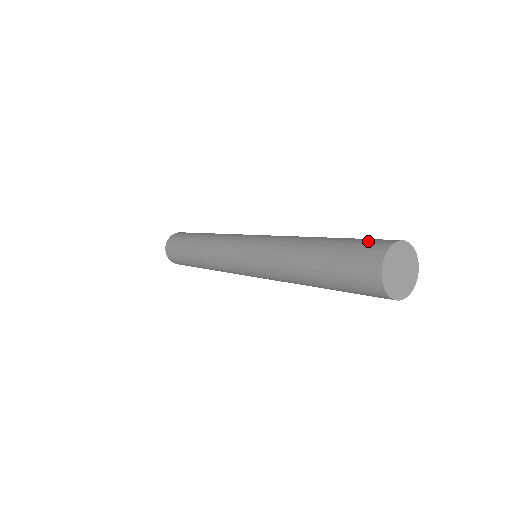
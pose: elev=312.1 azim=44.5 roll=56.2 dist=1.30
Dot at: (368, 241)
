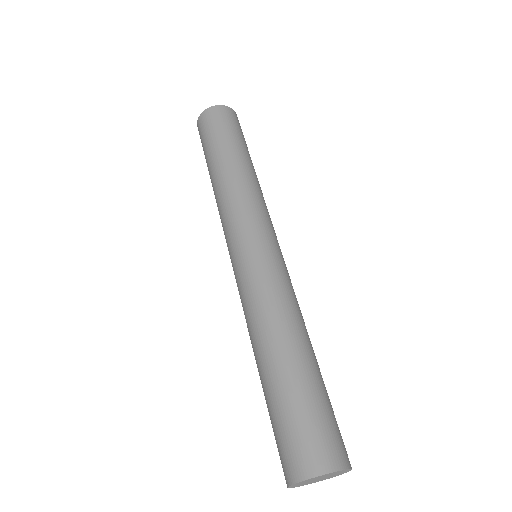
Dot at: (320, 433)
